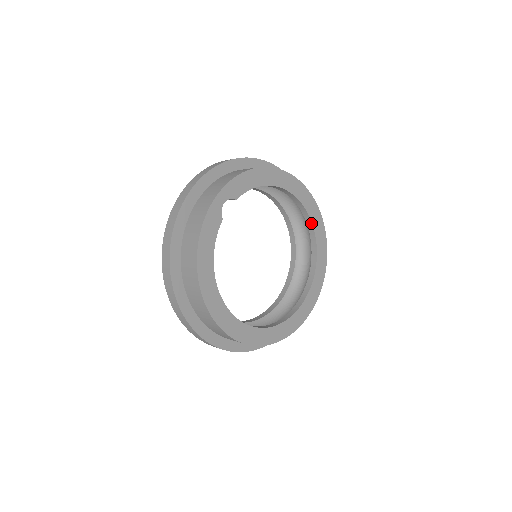
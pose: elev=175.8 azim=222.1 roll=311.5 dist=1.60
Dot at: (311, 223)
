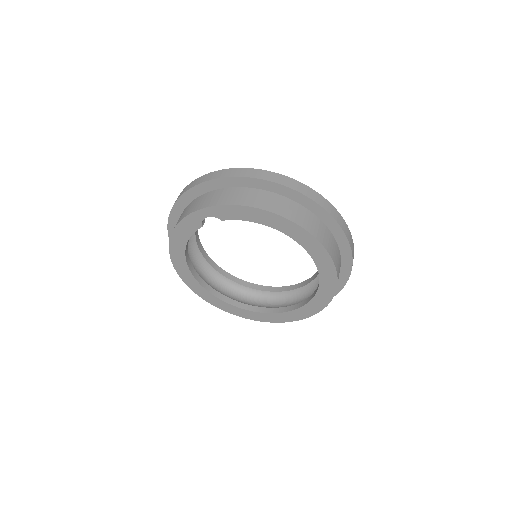
Dot at: (319, 274)
